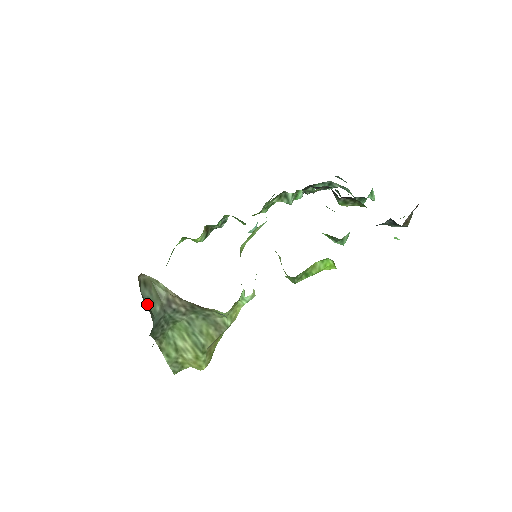
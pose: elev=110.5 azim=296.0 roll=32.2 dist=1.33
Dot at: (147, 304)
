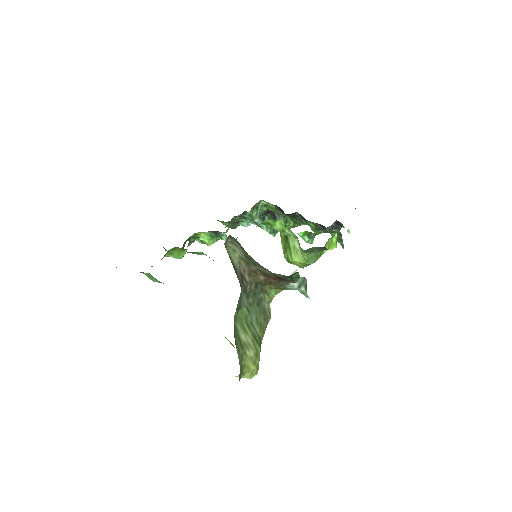
Dot at: occluded
